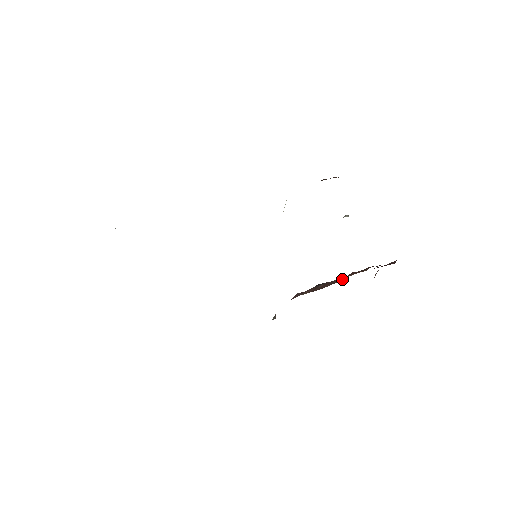
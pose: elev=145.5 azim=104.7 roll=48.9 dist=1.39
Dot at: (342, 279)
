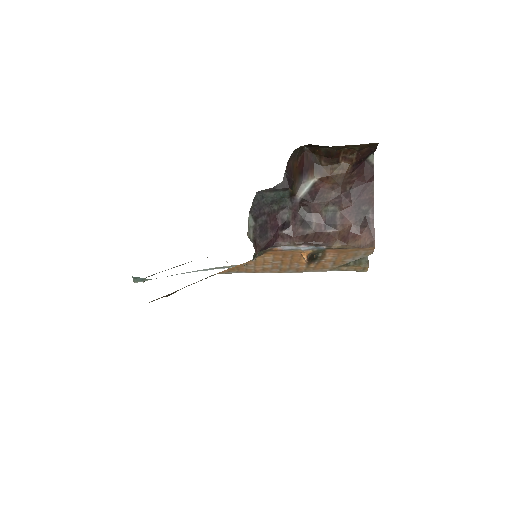
Dot at: (340, 239)
